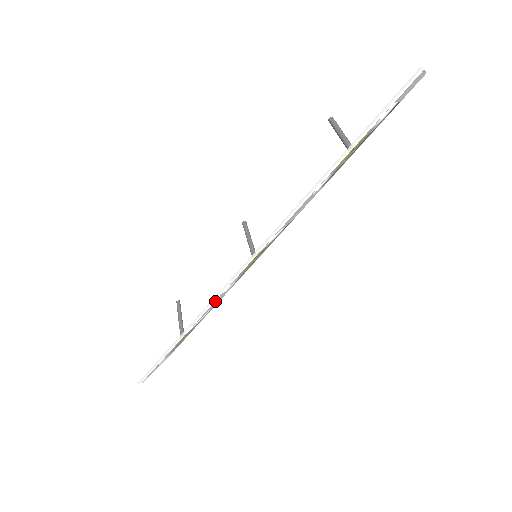
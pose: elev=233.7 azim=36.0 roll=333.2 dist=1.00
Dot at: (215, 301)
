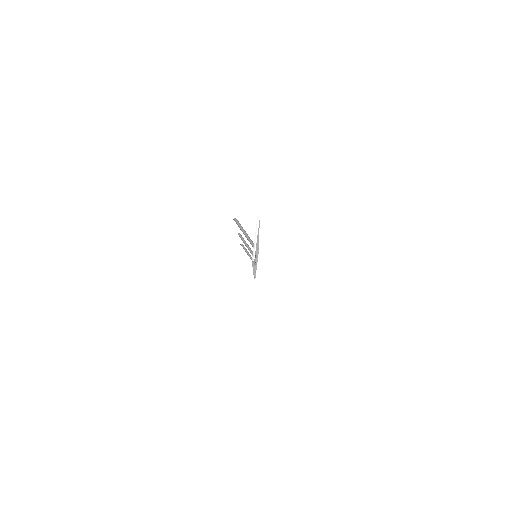
Dot at: occluded
